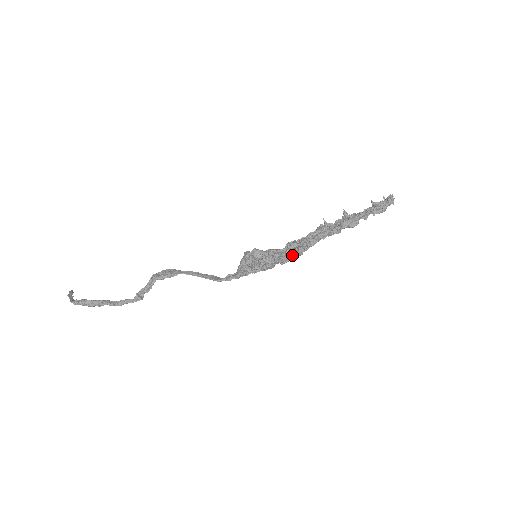
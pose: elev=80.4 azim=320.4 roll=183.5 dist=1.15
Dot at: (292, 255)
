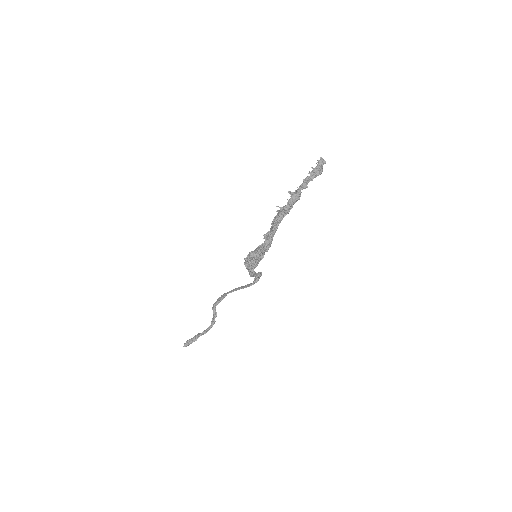
Dot at: (267, 242)
